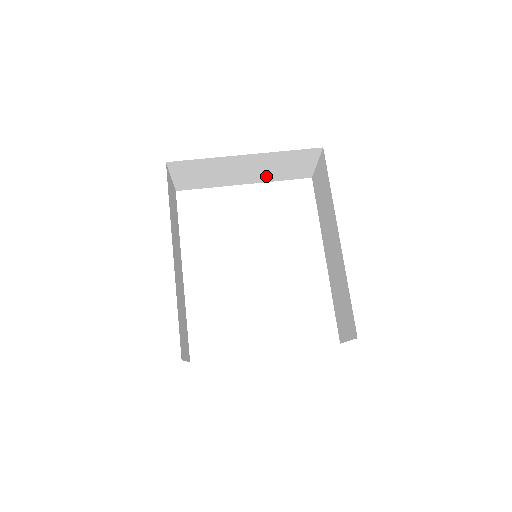
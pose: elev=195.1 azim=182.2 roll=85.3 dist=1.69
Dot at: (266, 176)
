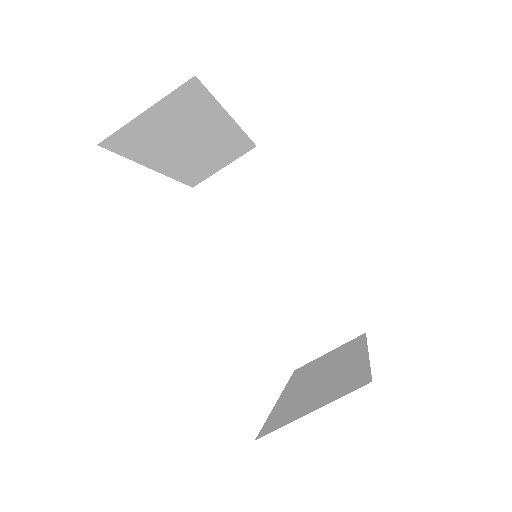
Dot at: (184, 166)
